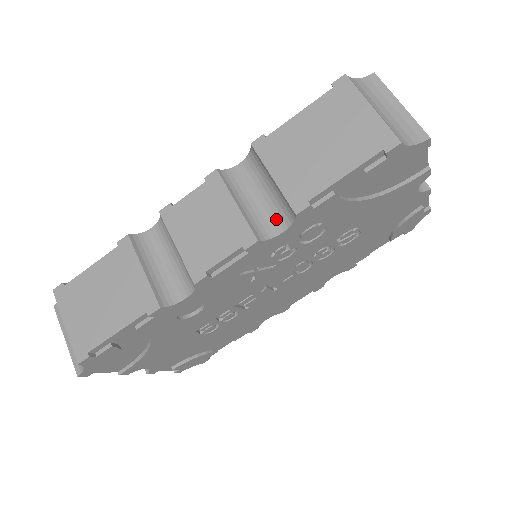
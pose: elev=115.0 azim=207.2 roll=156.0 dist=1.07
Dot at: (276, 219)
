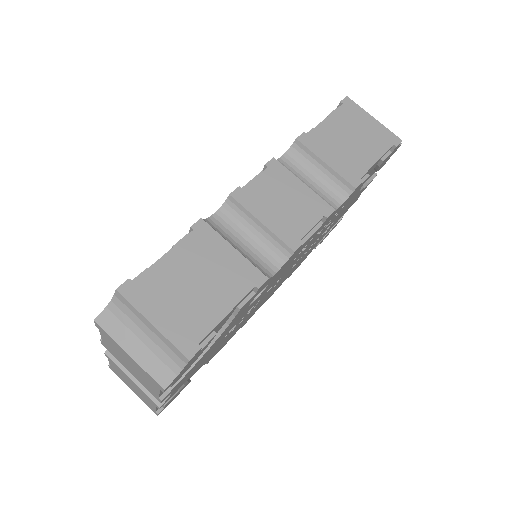
Dot at: (331, 197)
